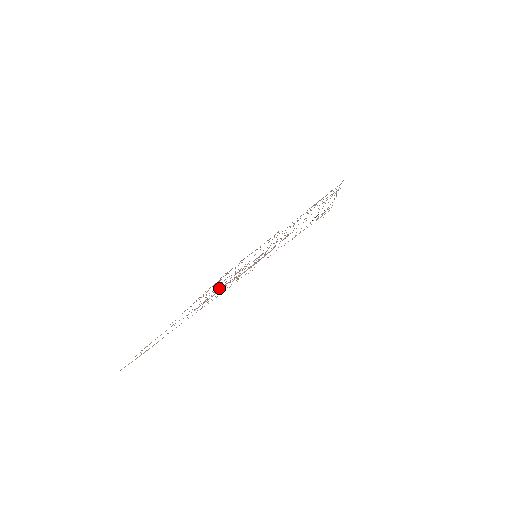
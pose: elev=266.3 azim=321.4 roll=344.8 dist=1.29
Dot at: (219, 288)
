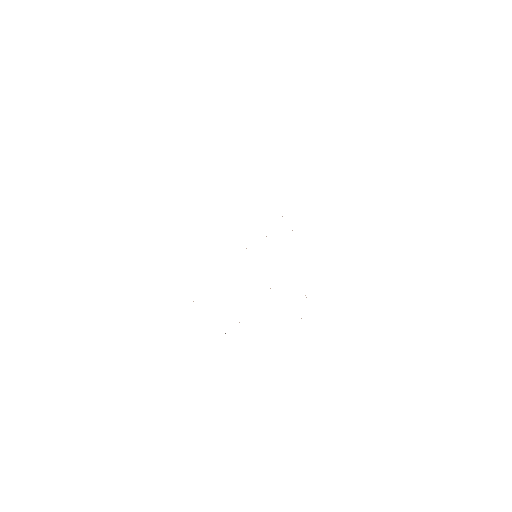
Dot at: occluded
